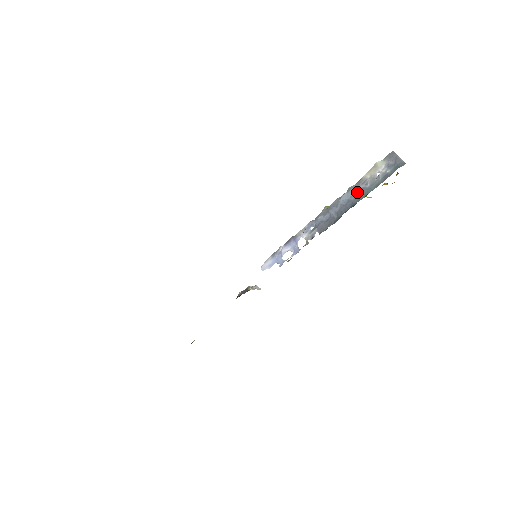
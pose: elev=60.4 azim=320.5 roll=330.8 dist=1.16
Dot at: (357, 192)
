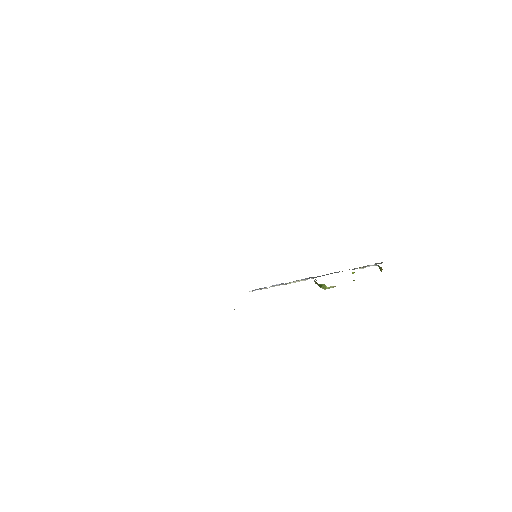
Dot at: occluded
